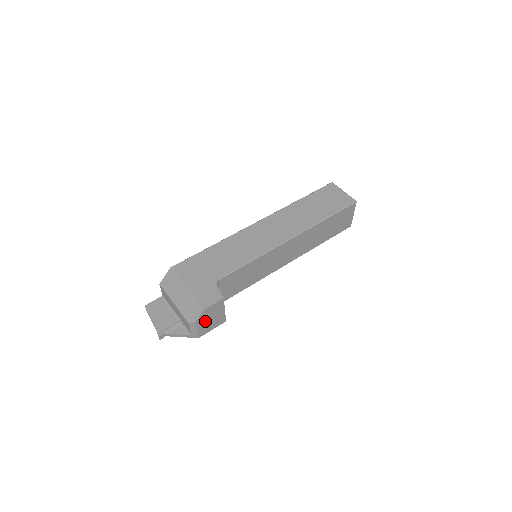
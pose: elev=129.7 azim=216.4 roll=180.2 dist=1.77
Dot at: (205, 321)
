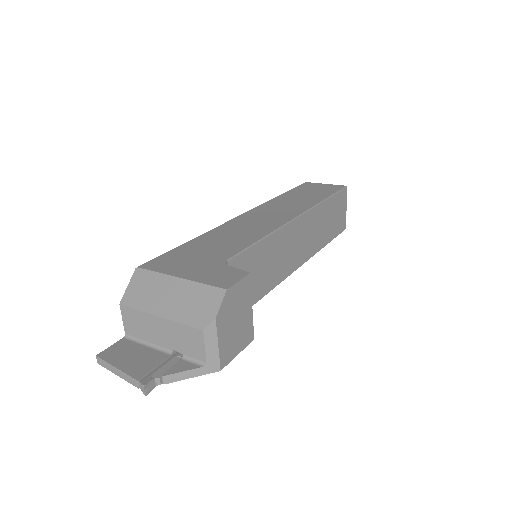
Dot at: (228, 325)
